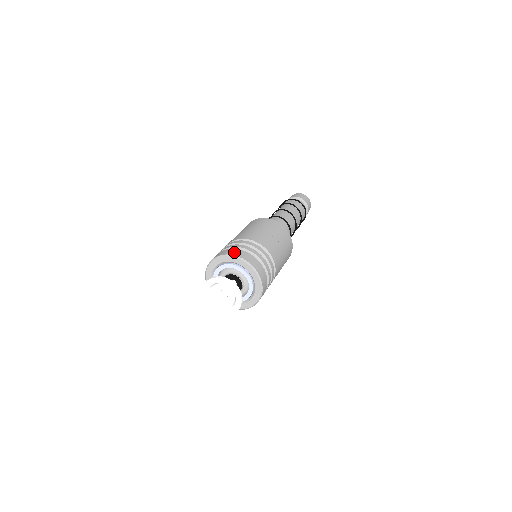
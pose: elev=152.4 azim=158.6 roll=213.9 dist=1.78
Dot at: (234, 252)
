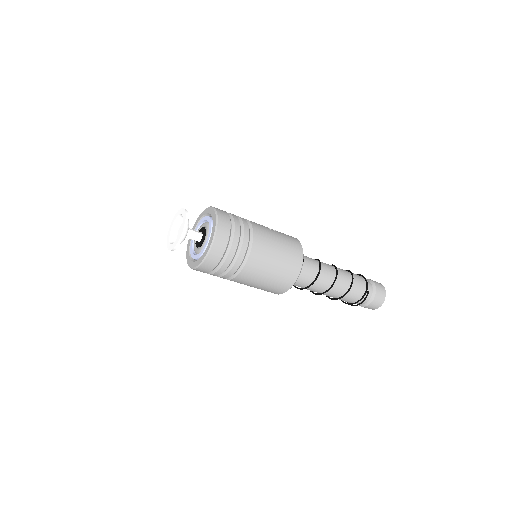
Dot at: occluded
